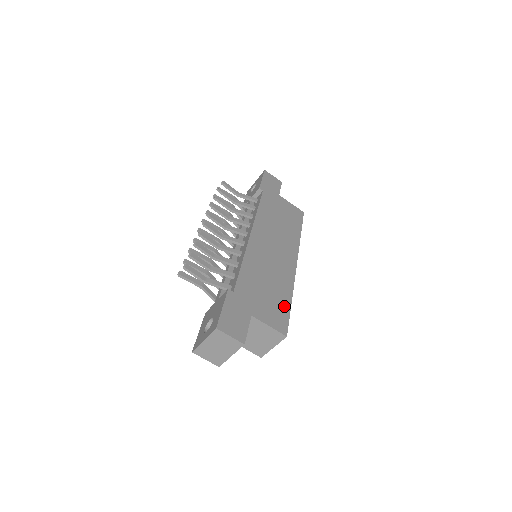
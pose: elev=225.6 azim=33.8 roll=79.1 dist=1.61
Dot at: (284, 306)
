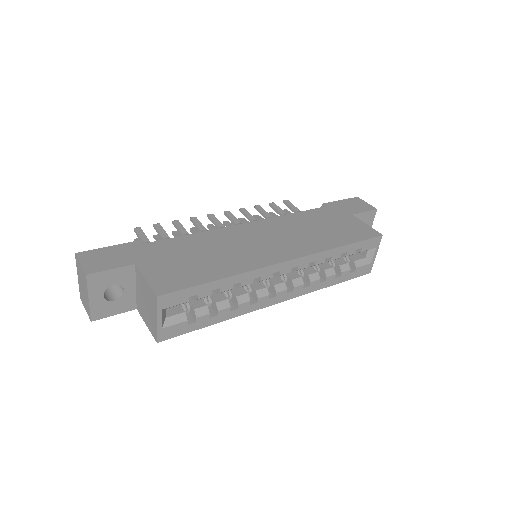
Dot at: (199, 277)
